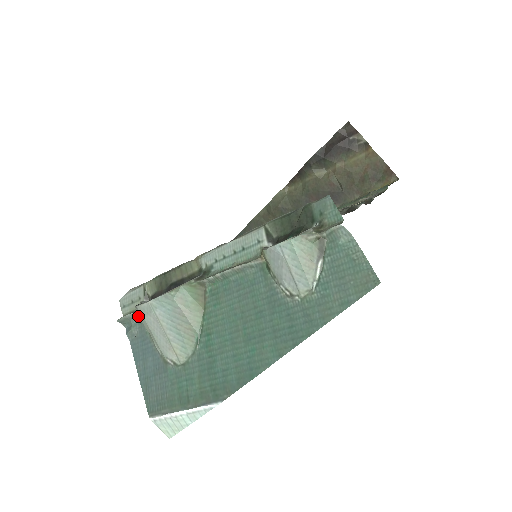
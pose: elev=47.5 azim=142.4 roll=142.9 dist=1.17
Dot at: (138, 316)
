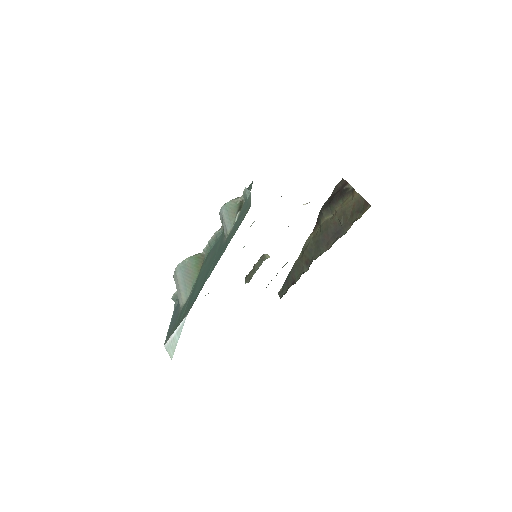
Dot at: occluded
